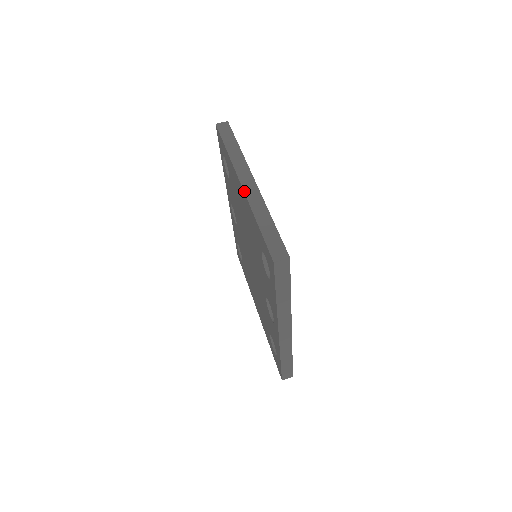
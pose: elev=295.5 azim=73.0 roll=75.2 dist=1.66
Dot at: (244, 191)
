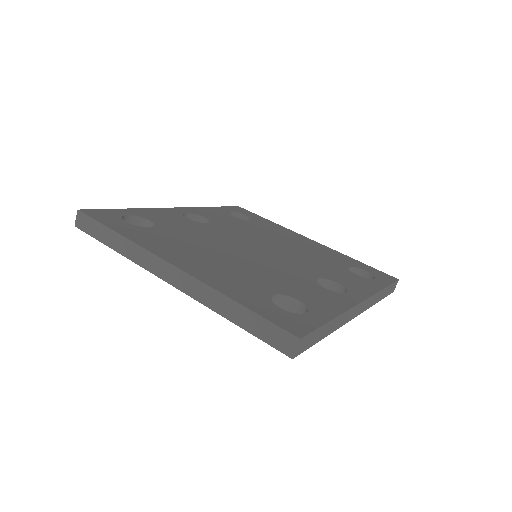
Dot at: (181, 291)
